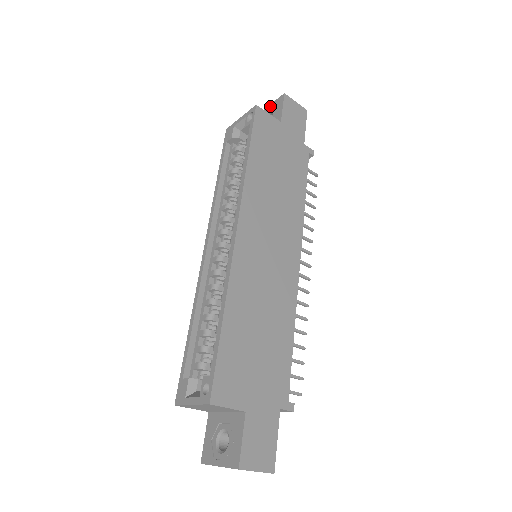
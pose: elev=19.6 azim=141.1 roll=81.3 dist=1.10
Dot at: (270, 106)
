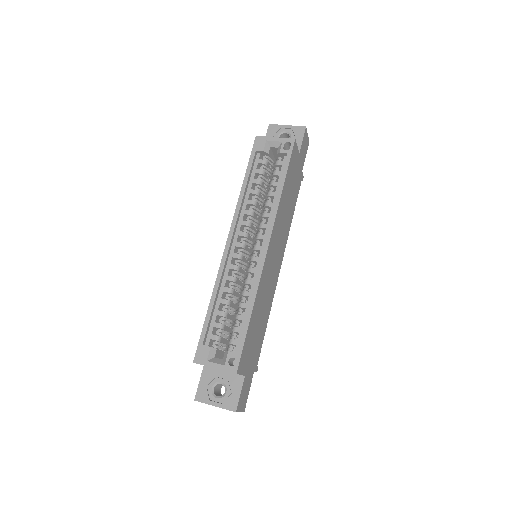
Dot at: (289, 127)
